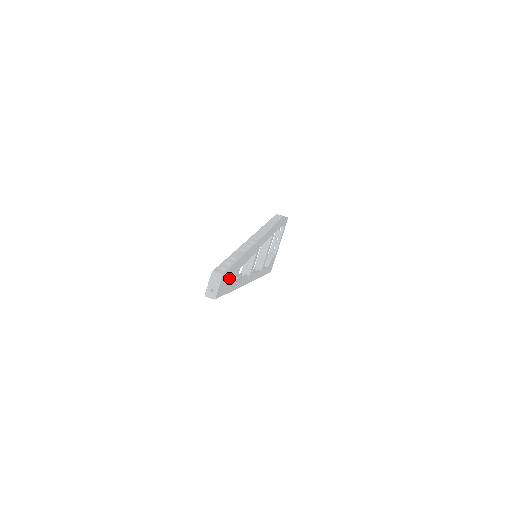
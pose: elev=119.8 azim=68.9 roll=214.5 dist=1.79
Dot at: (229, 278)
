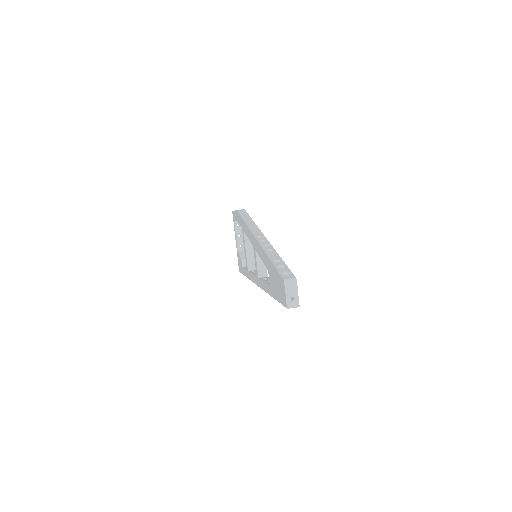
Dot at: occluded
